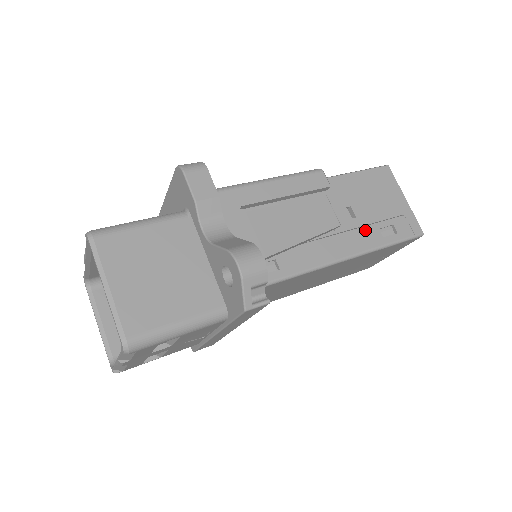
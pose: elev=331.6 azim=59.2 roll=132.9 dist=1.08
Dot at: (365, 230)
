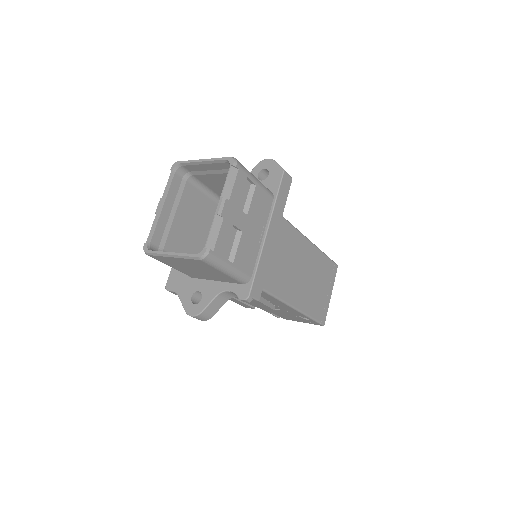
Dot at: occluded
